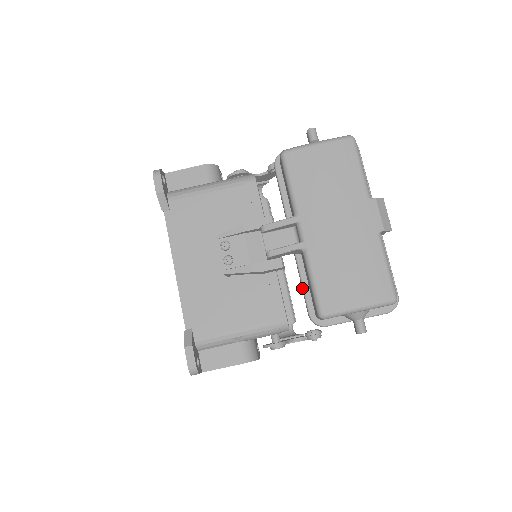
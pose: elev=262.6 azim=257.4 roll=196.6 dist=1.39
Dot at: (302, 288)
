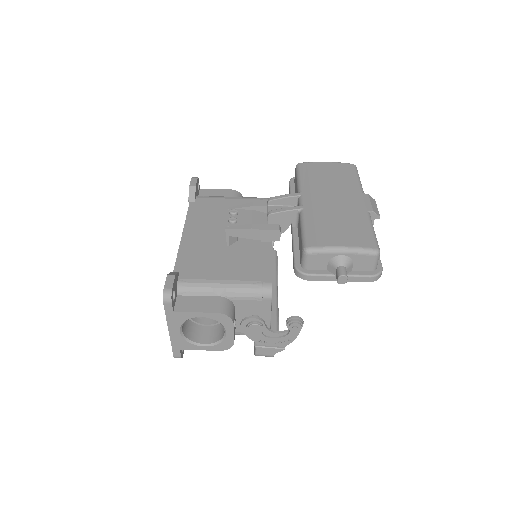
Dot at: (293, 248)
